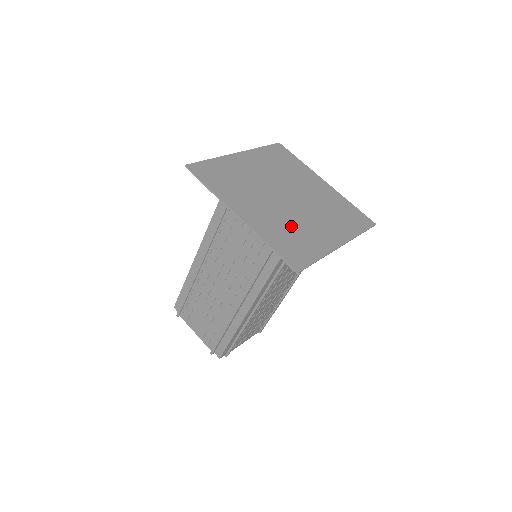
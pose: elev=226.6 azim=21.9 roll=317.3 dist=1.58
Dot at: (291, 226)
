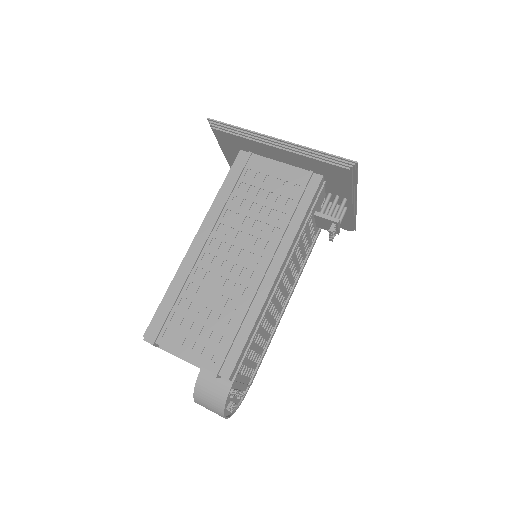
Dot at: occluded
